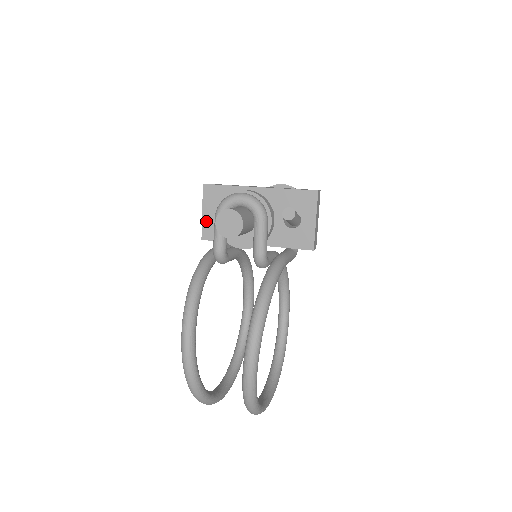
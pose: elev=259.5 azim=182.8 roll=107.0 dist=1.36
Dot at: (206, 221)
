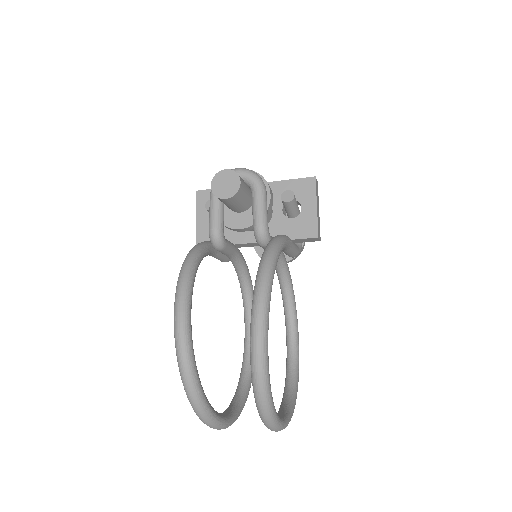
Dot at: (200, 227)
